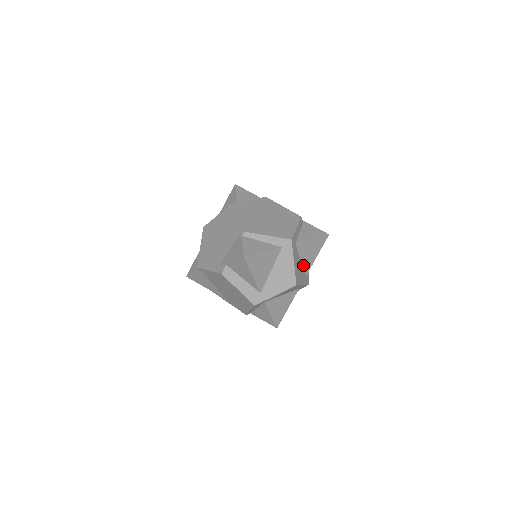
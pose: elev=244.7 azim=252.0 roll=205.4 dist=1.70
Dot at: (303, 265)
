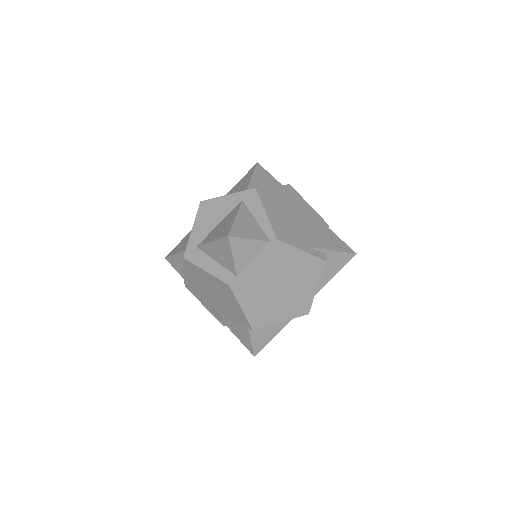
Dot at: occluded
